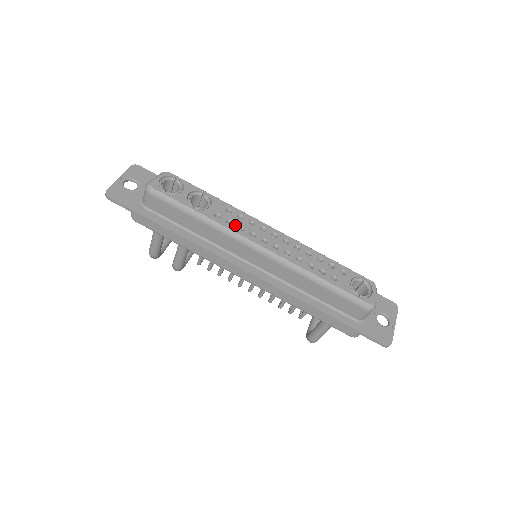
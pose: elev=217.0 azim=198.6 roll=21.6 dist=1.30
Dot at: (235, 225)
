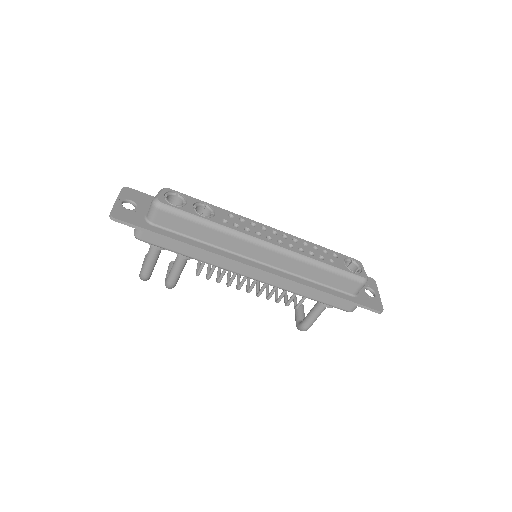
Dot at: (241, 228)
